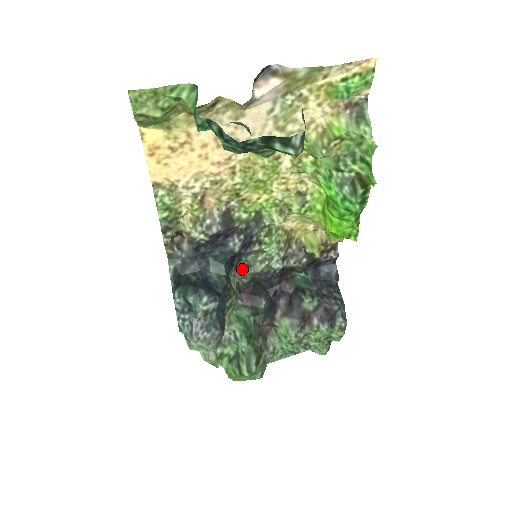
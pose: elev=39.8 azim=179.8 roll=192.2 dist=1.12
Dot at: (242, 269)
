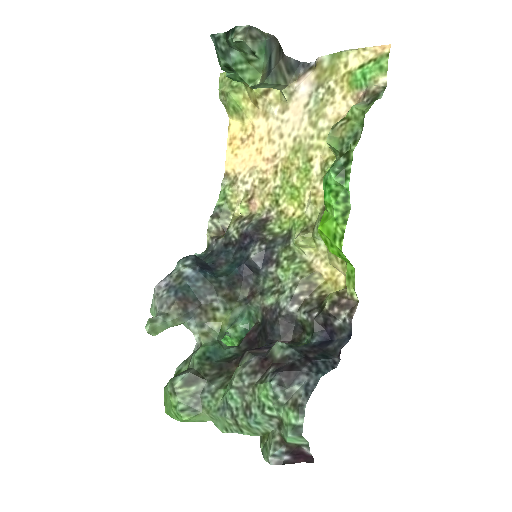
Dot at: (255, 295)
